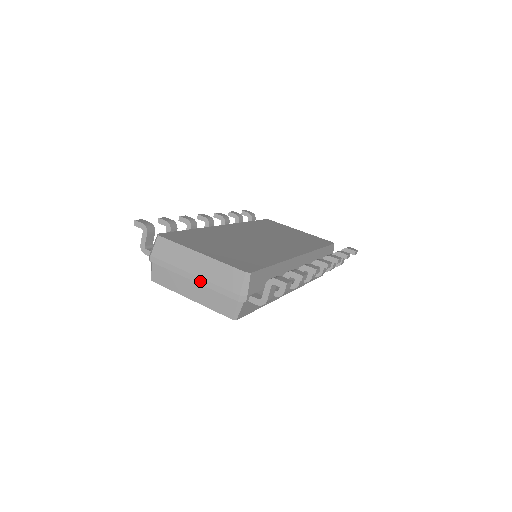
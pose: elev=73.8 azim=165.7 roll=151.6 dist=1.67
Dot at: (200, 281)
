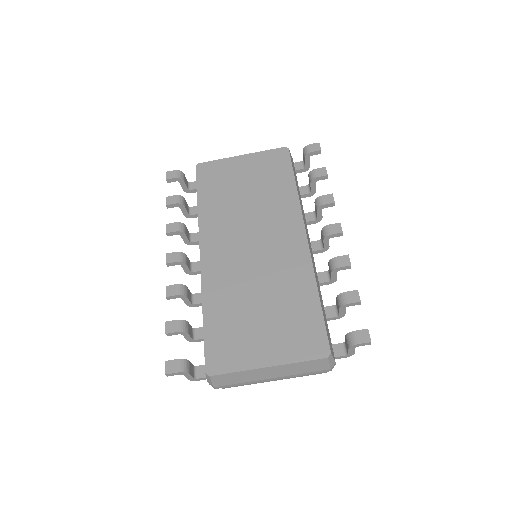
Dot at: (282, 378)
